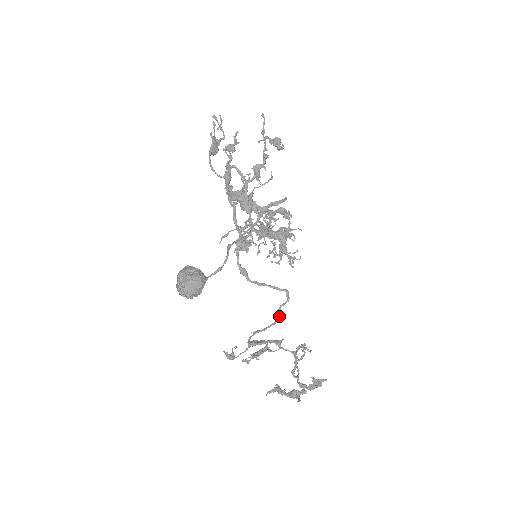
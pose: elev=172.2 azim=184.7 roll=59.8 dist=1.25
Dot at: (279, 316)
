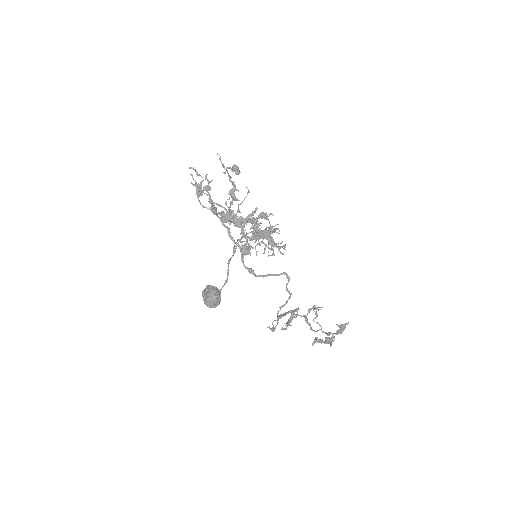
Dot at: (288, 292)
